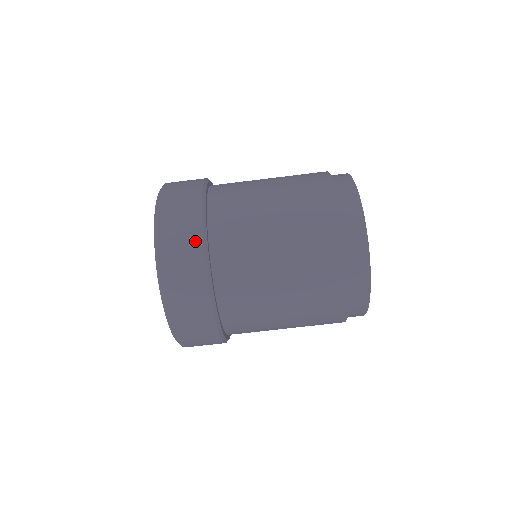
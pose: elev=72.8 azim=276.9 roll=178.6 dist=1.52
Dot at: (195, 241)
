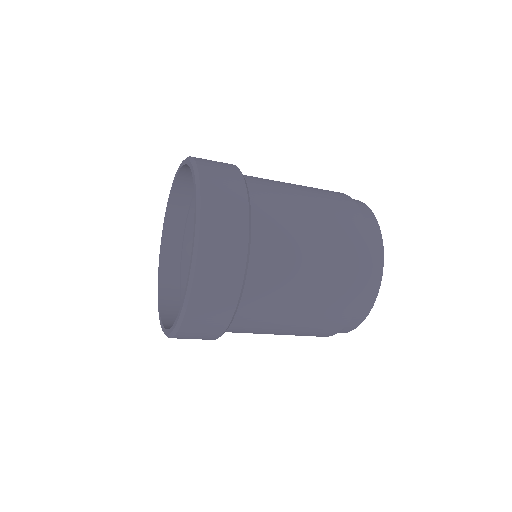
Dot at: (228, 306)
